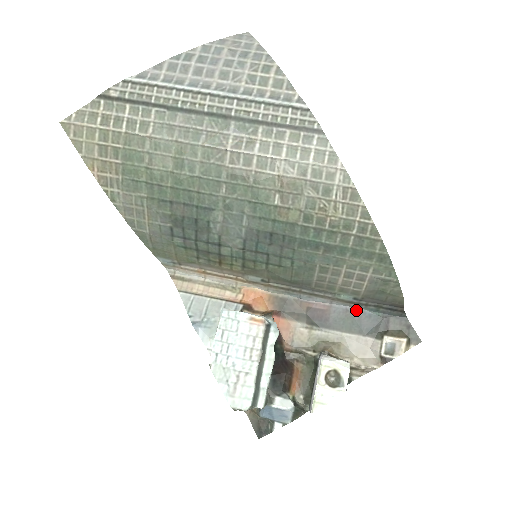
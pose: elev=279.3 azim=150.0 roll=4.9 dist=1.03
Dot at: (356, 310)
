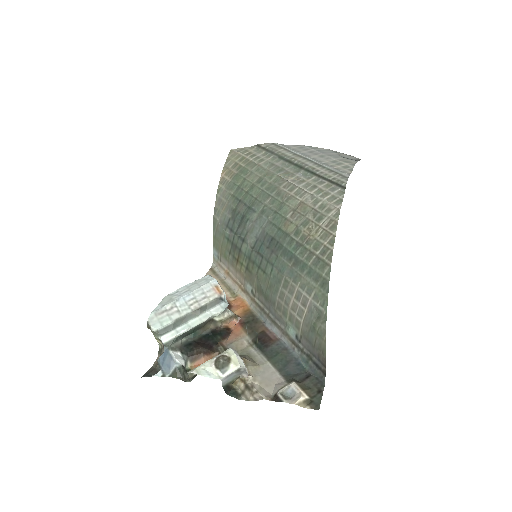
Dot at: (293, 353)
